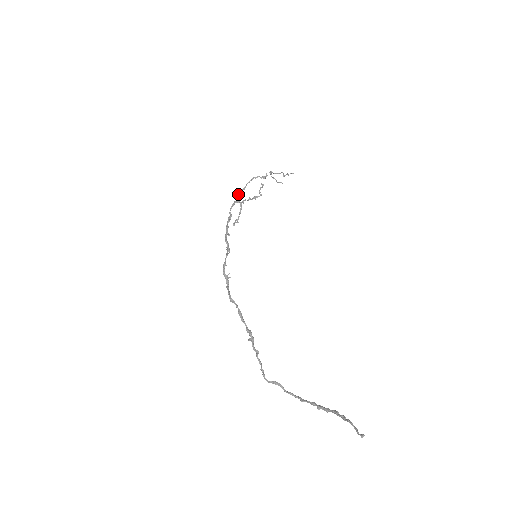
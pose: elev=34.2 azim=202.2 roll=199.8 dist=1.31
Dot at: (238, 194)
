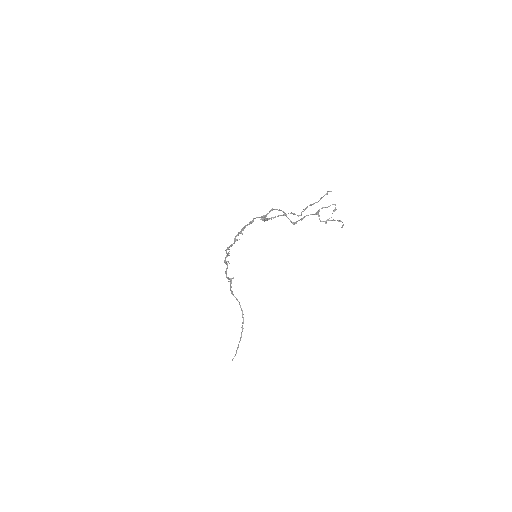
Dot at: (270, 210)
